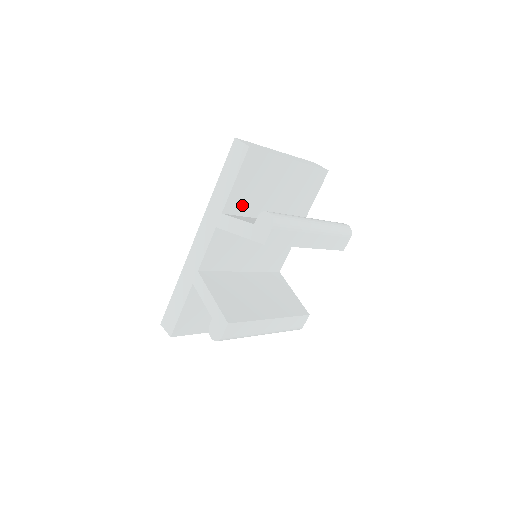
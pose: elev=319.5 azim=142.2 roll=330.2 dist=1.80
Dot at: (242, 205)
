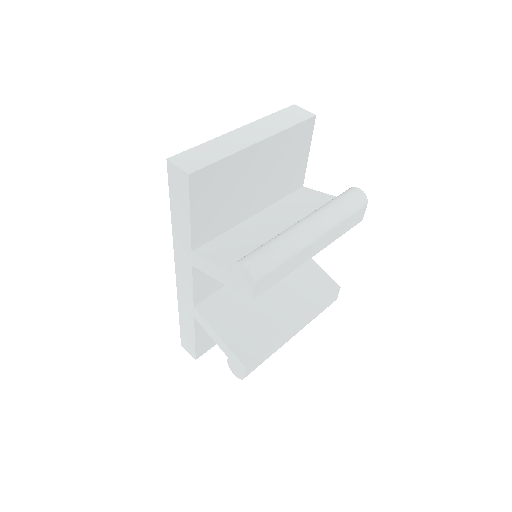
Dot at: (213, 227)
